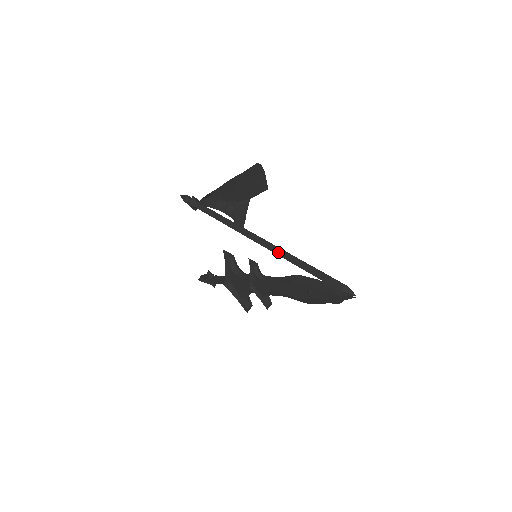
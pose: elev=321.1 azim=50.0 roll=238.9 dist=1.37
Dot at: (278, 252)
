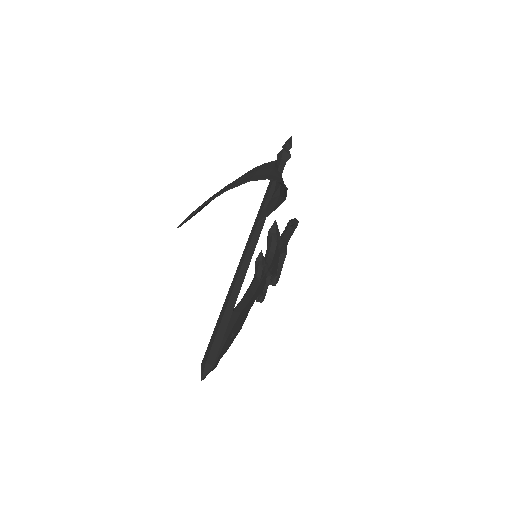
Dot at: (235, 276)
